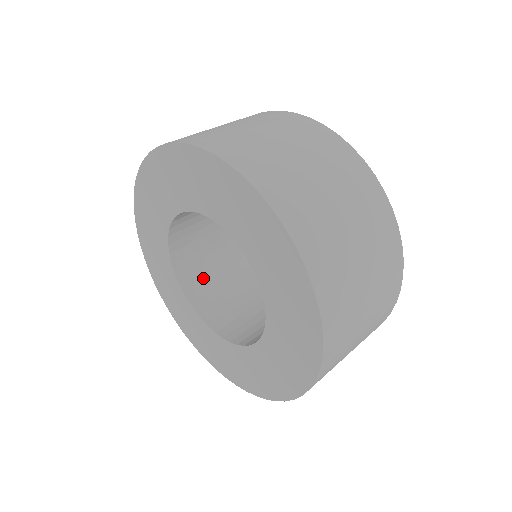
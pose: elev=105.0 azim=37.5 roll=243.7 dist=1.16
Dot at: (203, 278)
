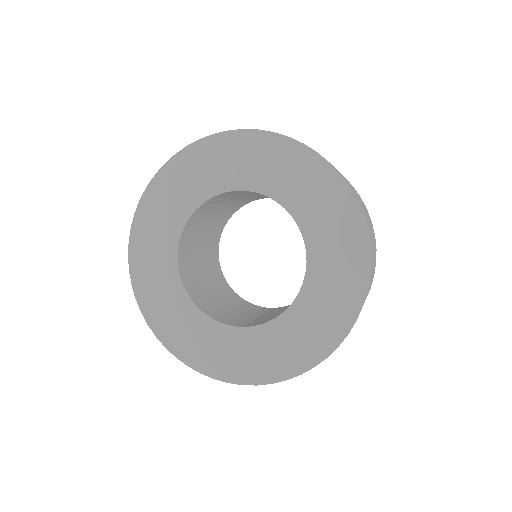
Dot at: (193, 233)
